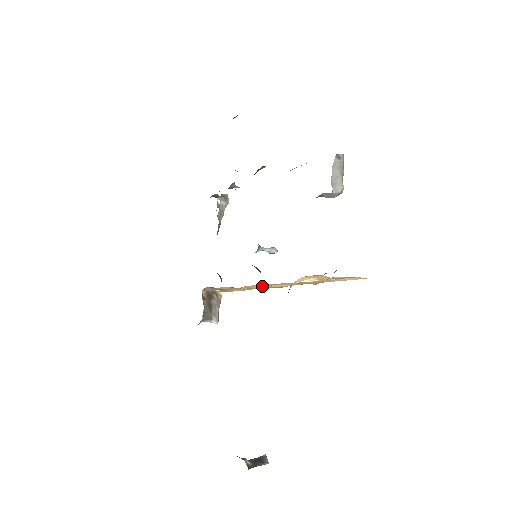
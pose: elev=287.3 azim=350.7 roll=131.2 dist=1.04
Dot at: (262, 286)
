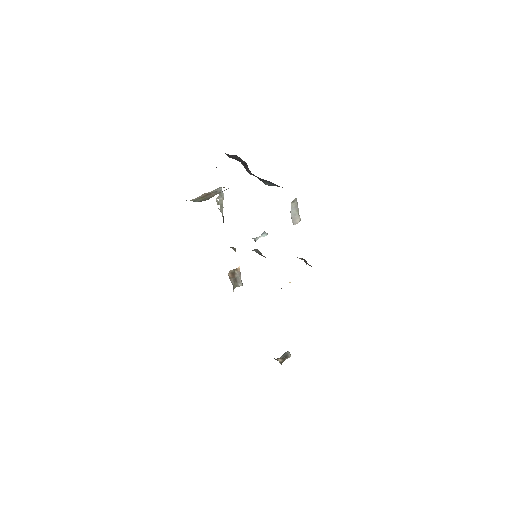
Dot at: occluded
